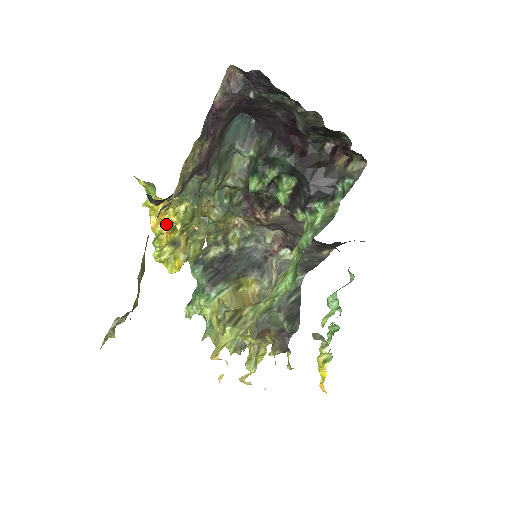
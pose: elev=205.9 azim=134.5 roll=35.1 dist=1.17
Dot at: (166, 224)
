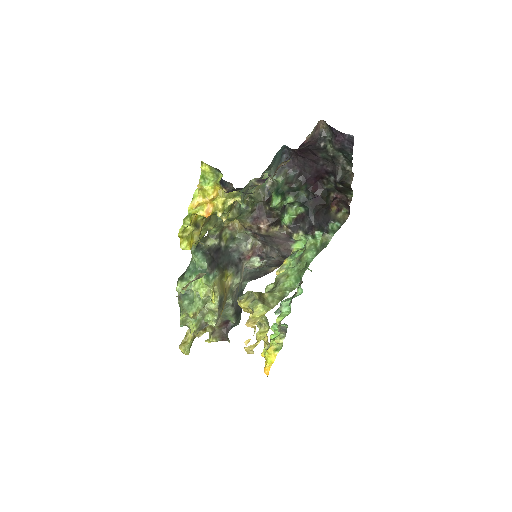
Dot at: (211, 208)
